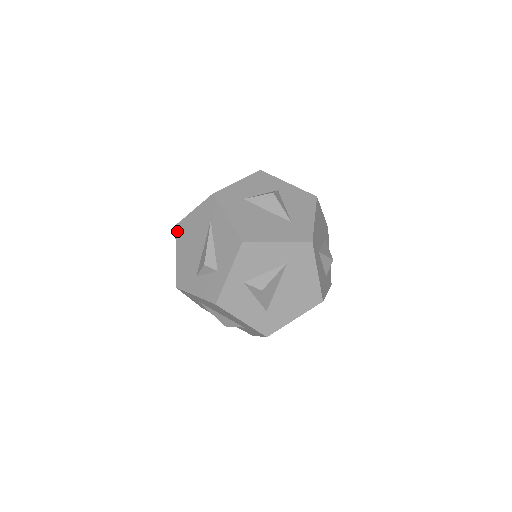
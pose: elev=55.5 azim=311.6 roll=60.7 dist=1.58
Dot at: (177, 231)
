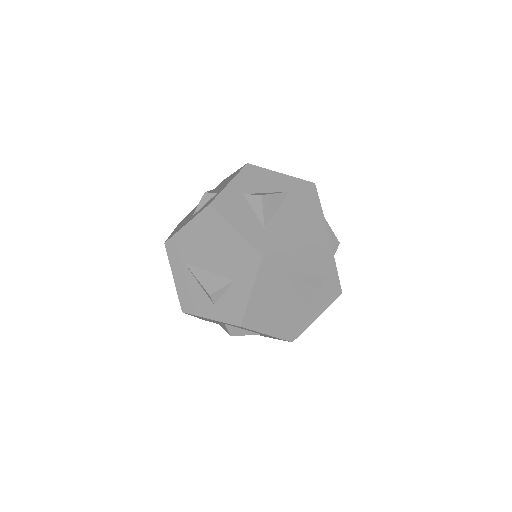
Dot at: (180, 222)
